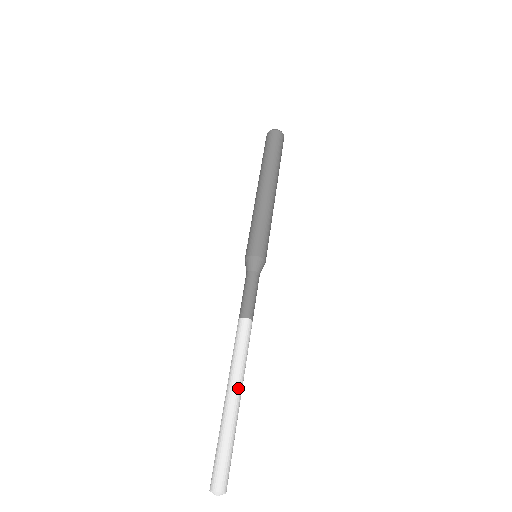
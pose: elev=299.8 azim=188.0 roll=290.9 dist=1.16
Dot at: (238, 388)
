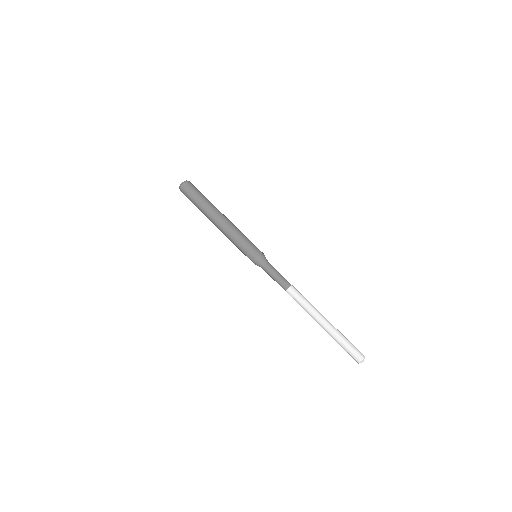
Dot at: occluded
